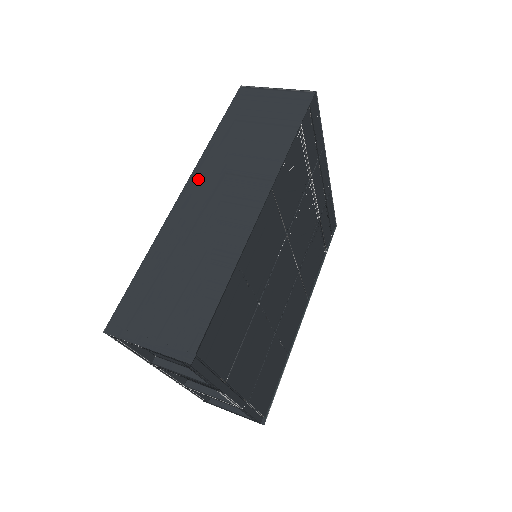
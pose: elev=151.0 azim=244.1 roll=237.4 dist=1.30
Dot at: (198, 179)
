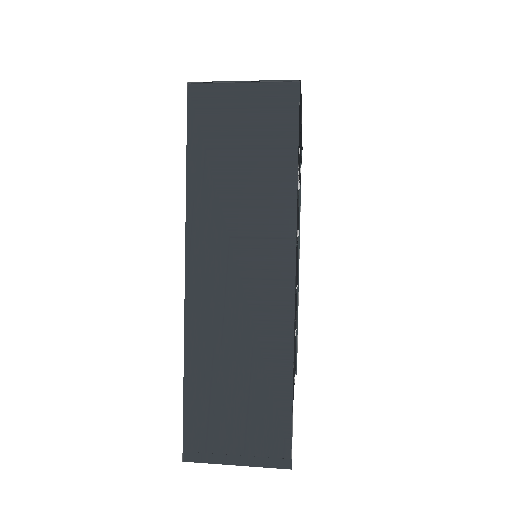
Dot at: (198, 252)
